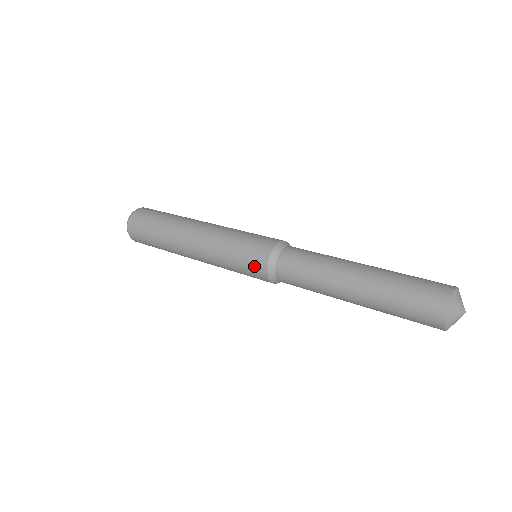
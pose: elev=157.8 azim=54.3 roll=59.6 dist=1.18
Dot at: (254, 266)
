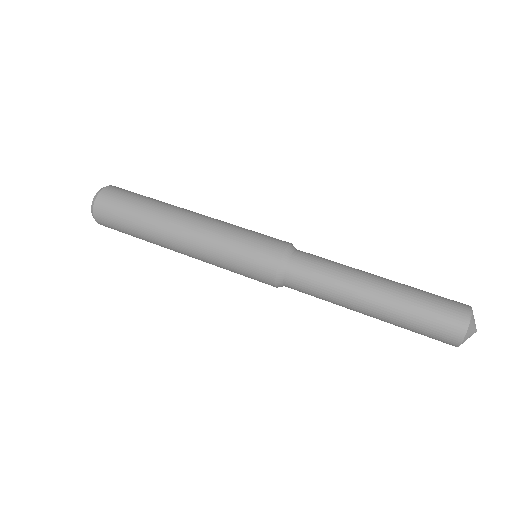
Dot at: (261, 266)
